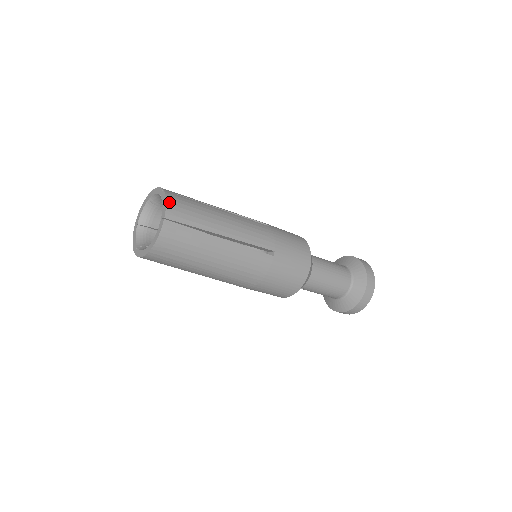
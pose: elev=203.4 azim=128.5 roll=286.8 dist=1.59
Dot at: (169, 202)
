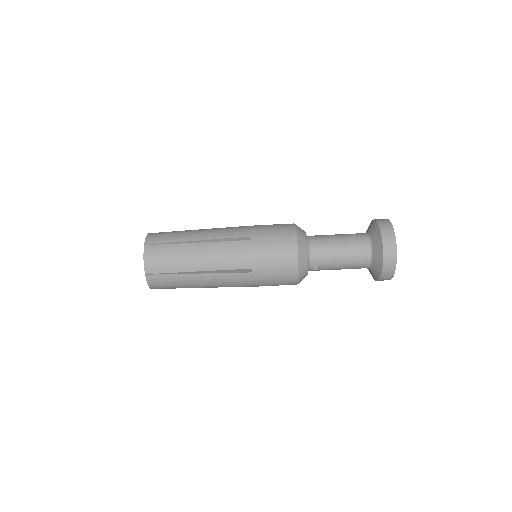
Dot at: (149, 236)
